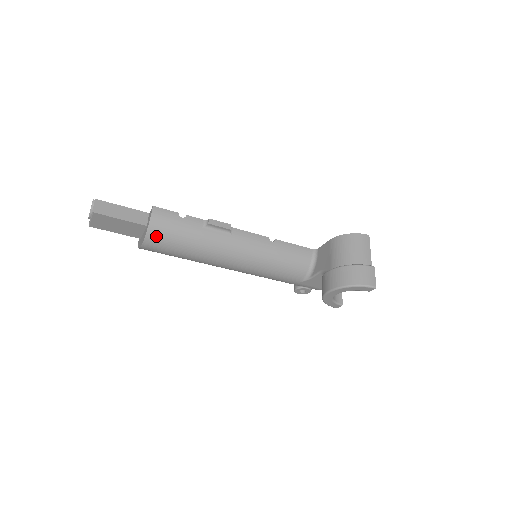
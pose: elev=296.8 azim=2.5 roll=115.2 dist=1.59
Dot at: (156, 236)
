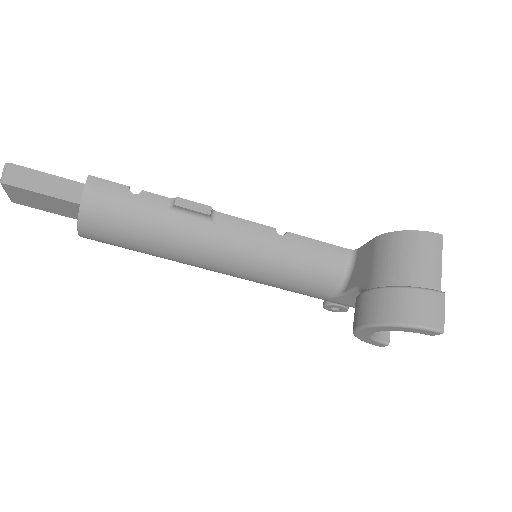
Dot at: (94, 221)
